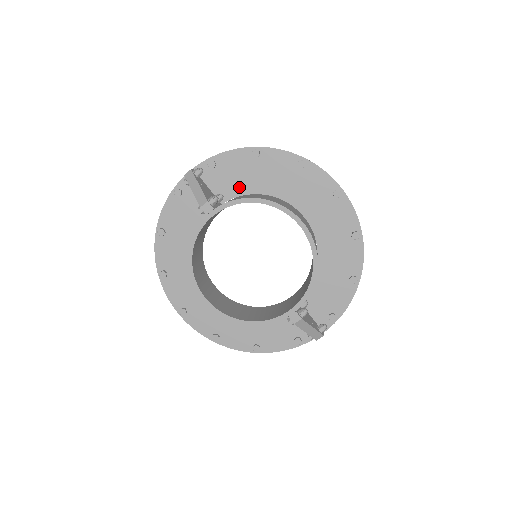
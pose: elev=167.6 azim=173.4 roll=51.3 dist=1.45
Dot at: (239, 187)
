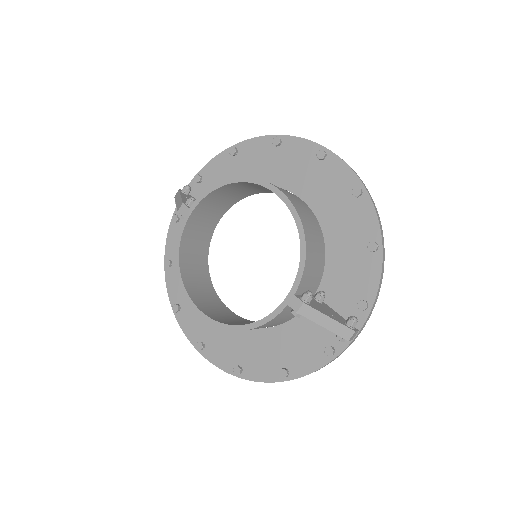
Dot at: occluded
